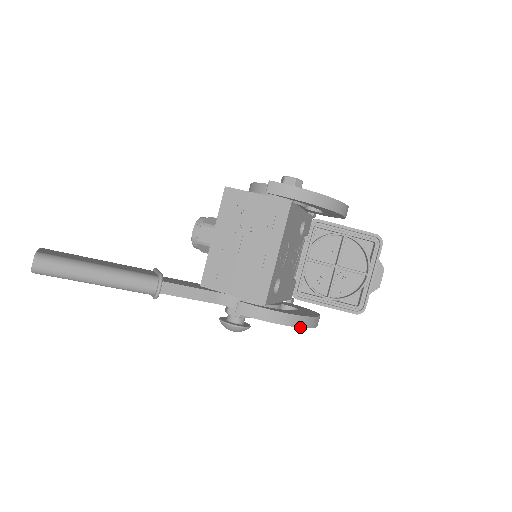
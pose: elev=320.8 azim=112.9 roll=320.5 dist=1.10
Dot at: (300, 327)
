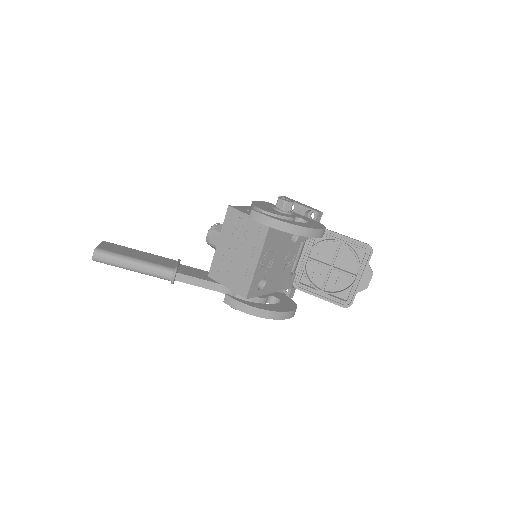
Dot at: occluded
